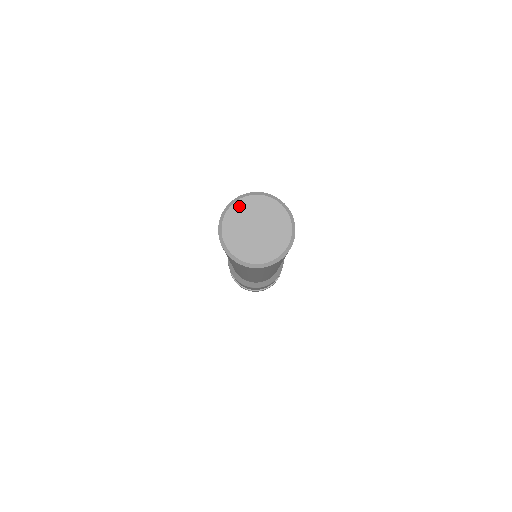
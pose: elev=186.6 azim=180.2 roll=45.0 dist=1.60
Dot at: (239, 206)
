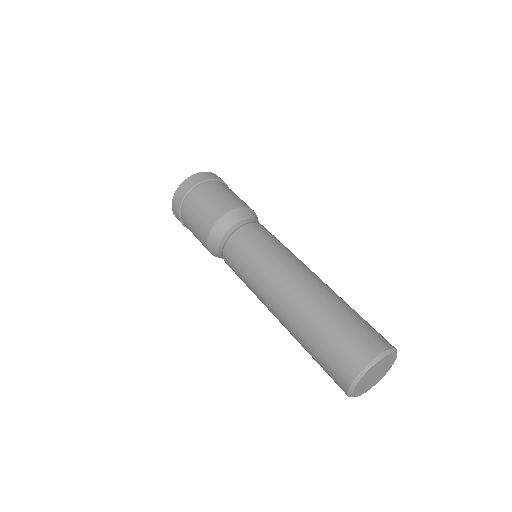
Dot at: (379, 363)
